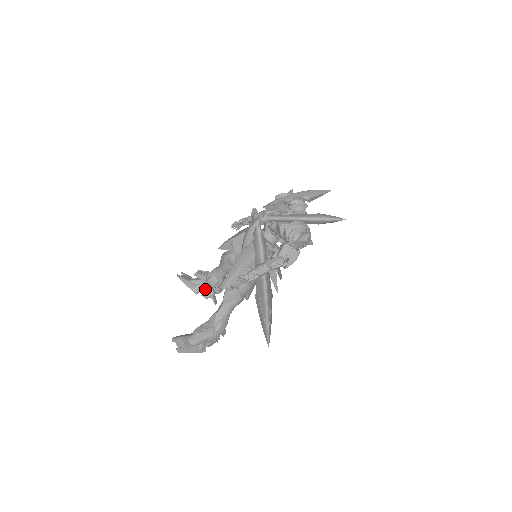
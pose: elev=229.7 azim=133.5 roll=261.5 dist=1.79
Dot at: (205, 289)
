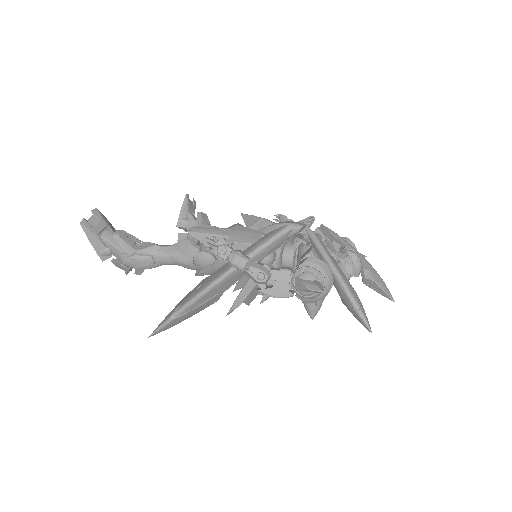
Dot at: (188, 233)
